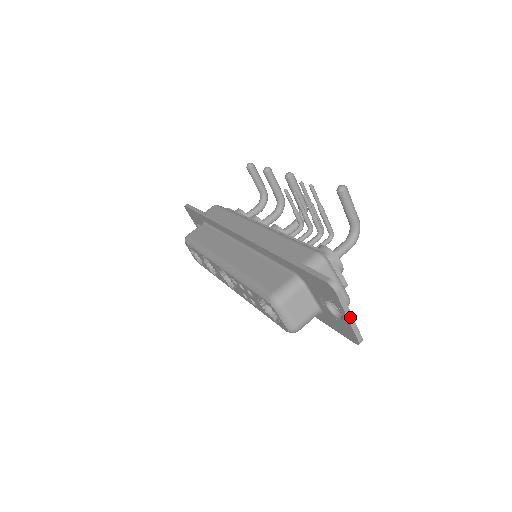
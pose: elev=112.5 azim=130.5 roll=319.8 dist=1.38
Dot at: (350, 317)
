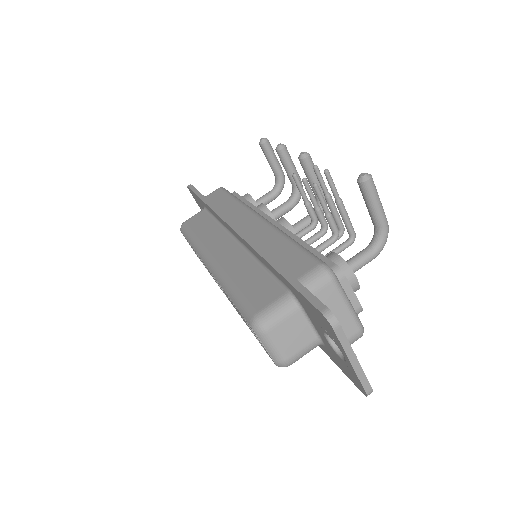
Dot at: (355, 362)
